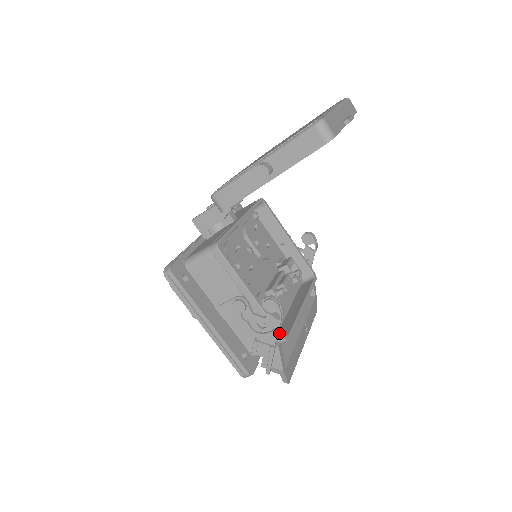
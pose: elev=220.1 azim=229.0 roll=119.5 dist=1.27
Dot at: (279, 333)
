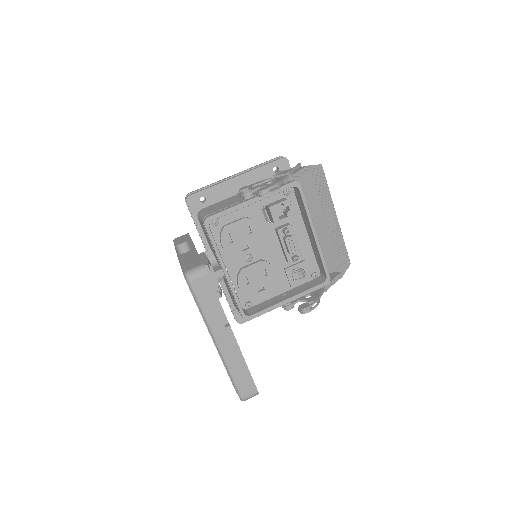
Dot at: occluded
